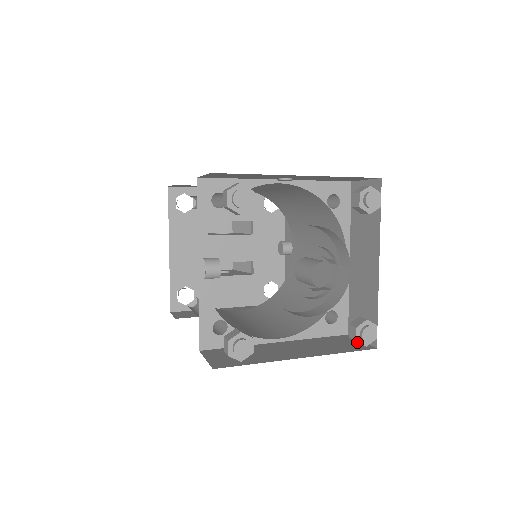
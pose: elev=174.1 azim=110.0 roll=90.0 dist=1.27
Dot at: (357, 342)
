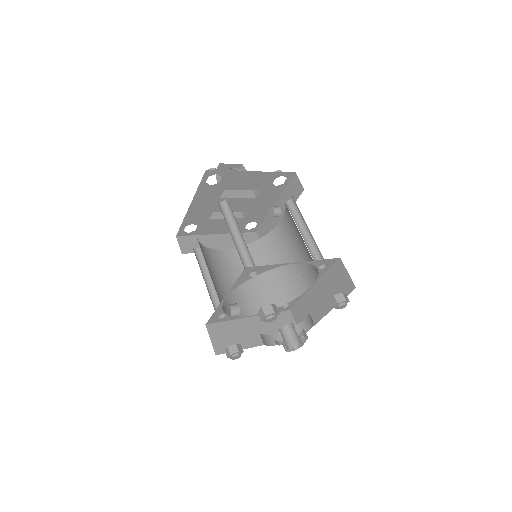
Dot at: occluded
